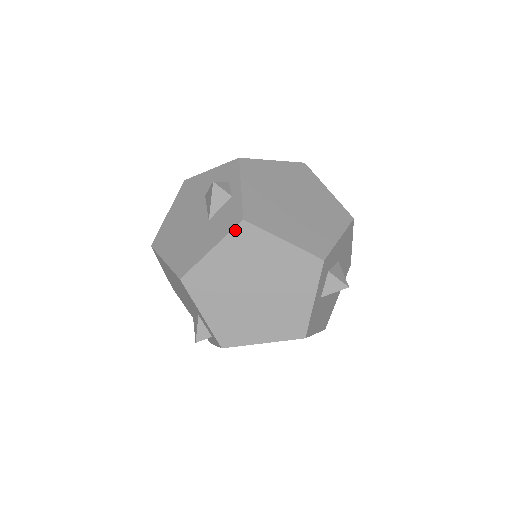
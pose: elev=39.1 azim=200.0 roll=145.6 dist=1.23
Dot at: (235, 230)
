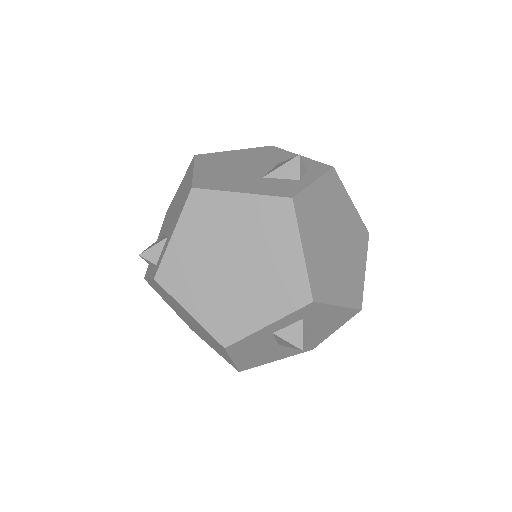
Dot at: (277, 199)
